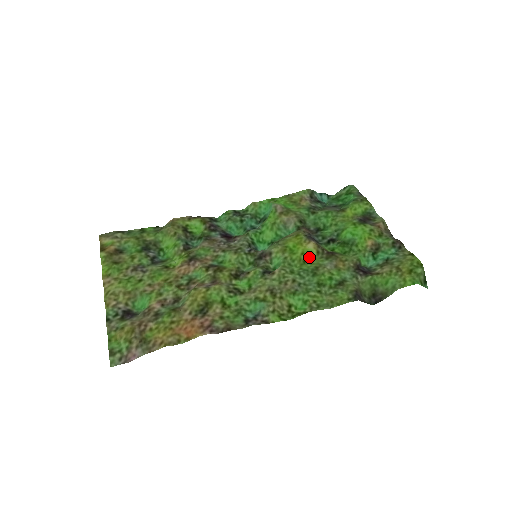
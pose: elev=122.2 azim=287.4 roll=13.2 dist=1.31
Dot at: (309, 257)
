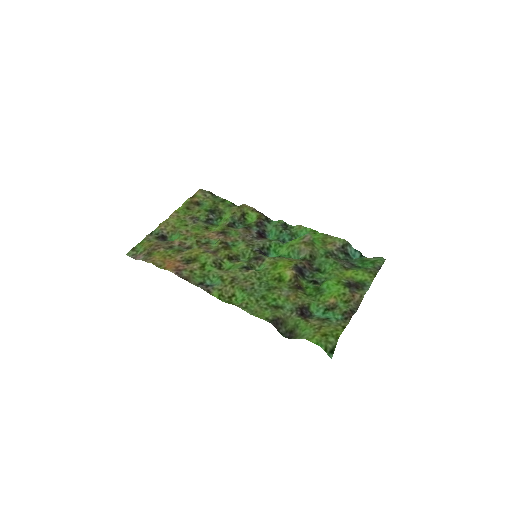
Dot at: (281, 279)
